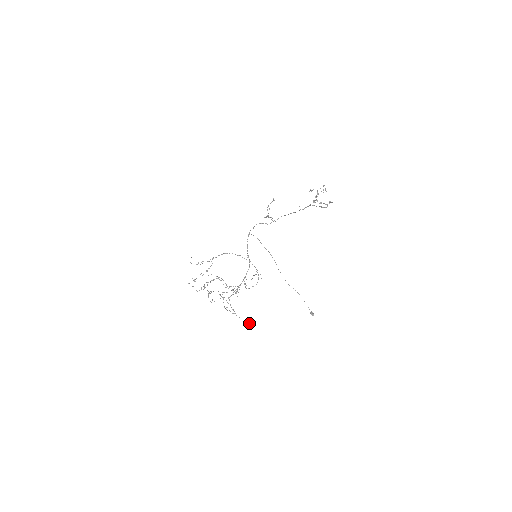
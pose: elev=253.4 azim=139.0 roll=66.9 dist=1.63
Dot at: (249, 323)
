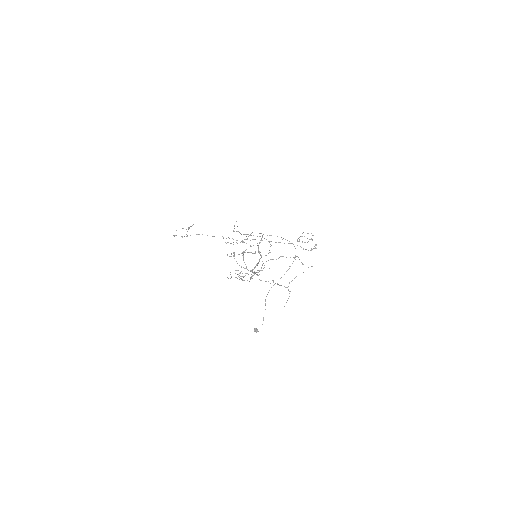
Dot at: occluded
